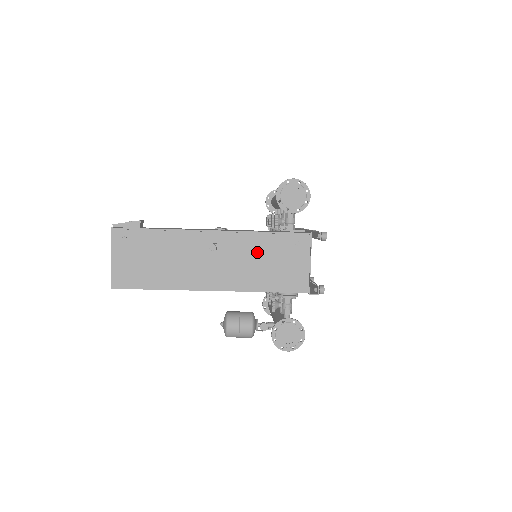
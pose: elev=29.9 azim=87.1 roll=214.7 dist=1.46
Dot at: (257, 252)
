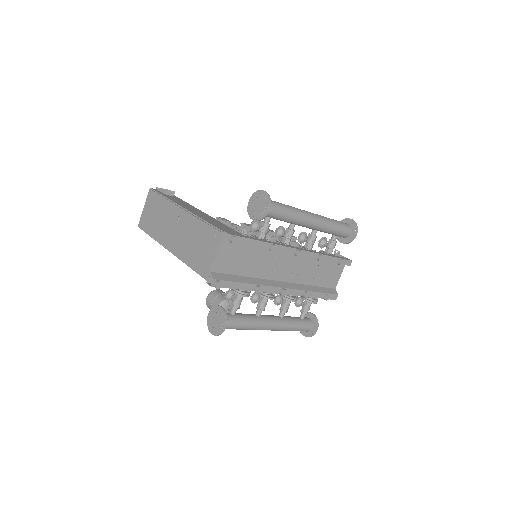
Dot at: (195, 234)
